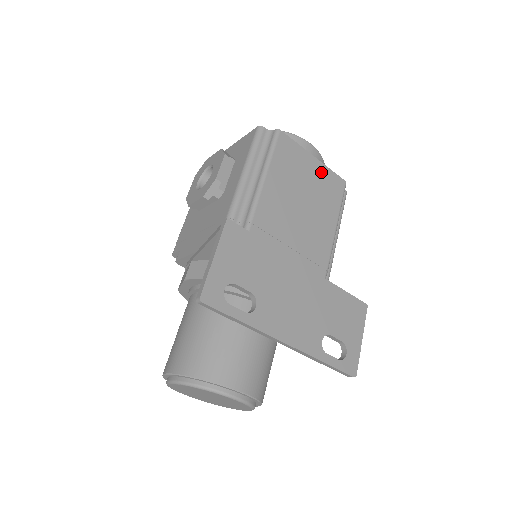
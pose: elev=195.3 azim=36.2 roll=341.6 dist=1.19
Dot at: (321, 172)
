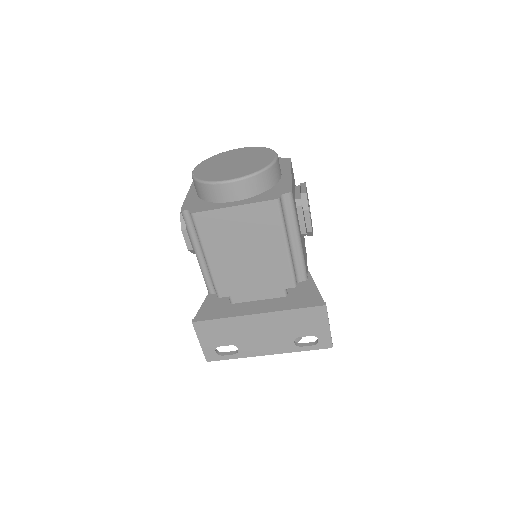
Dot at: (247, 213)
